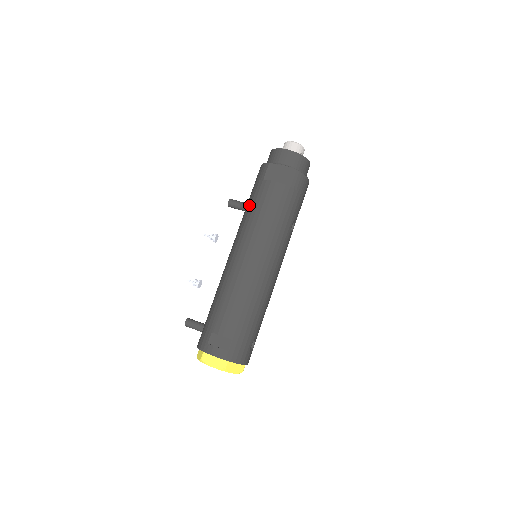
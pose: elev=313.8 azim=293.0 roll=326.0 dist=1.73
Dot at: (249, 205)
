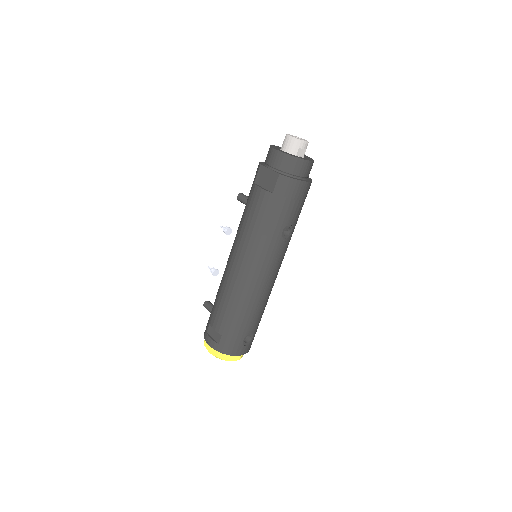
Dot at: occluded
